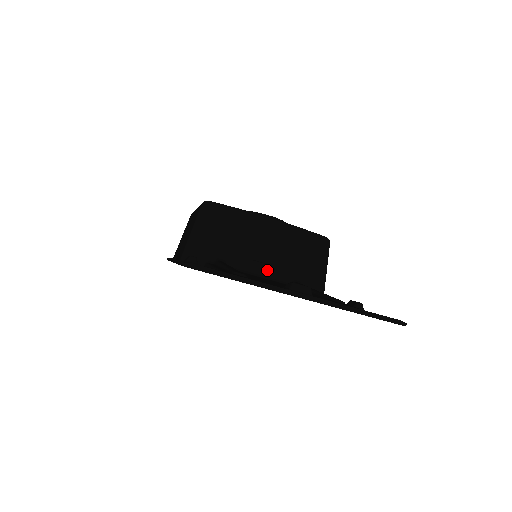
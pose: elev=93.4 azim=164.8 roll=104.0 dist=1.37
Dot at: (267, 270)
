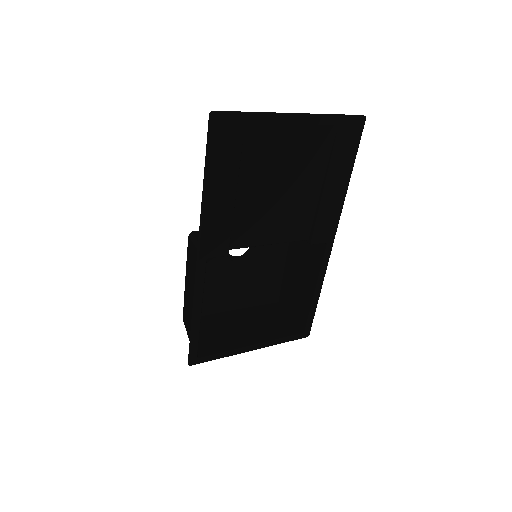
Dot at: occluded
